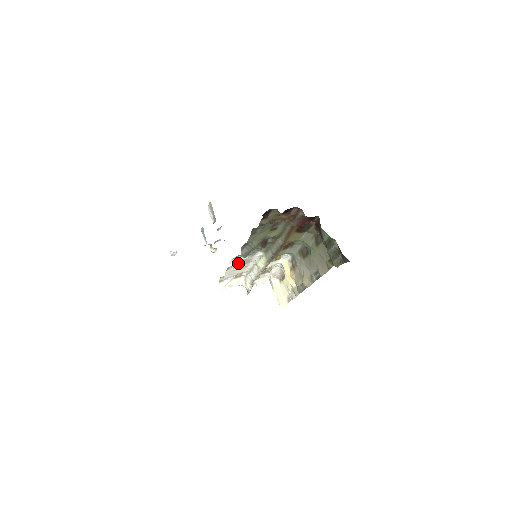
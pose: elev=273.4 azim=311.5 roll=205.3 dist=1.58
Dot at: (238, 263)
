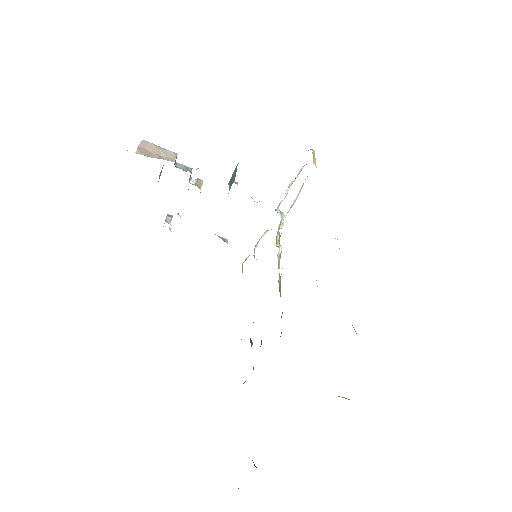
Dot at: occluded
